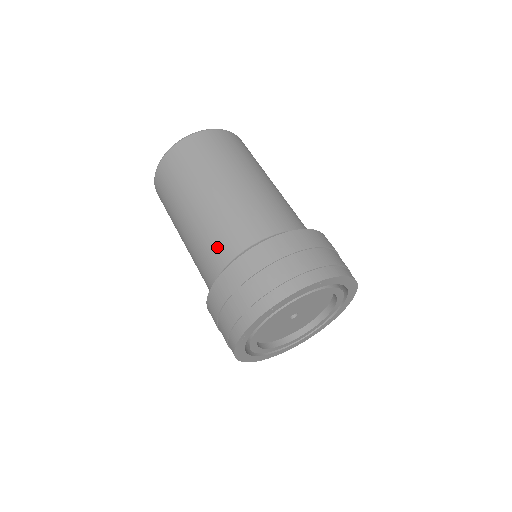
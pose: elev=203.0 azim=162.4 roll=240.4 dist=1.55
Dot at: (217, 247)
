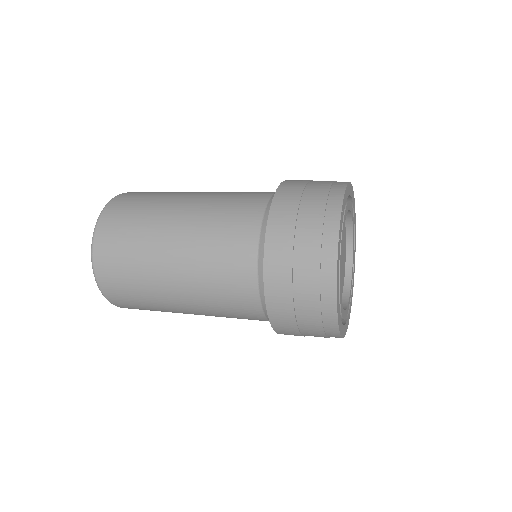
Dot at: (239, 211)
